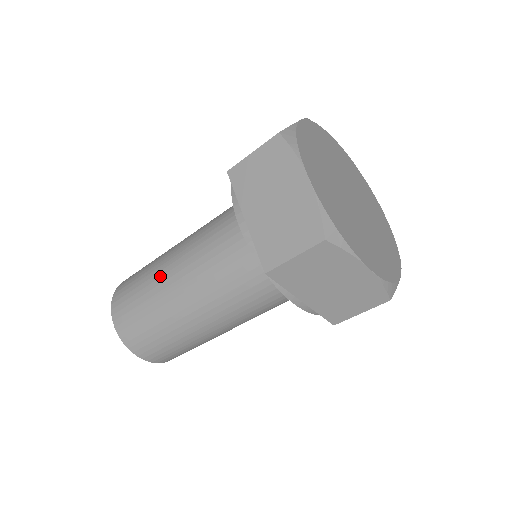
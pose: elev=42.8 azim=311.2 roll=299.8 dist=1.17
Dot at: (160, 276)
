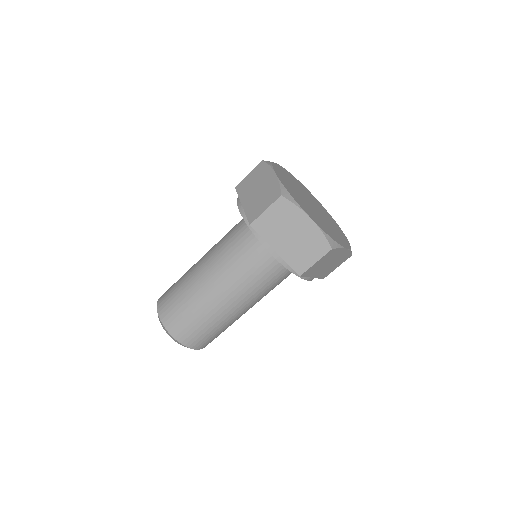
Dot at: (204, 297)
